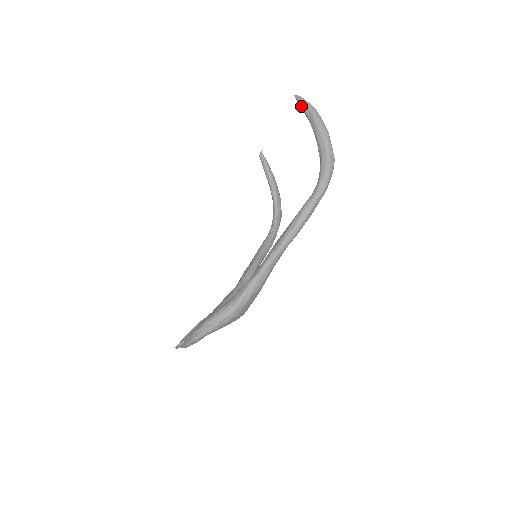
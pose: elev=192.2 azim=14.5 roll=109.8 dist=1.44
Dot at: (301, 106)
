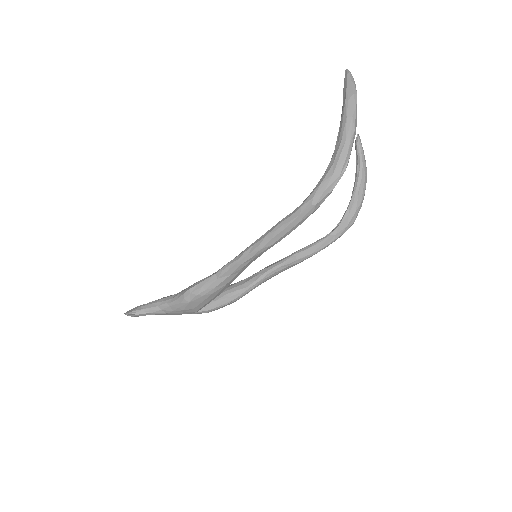
Dot at: occluded
